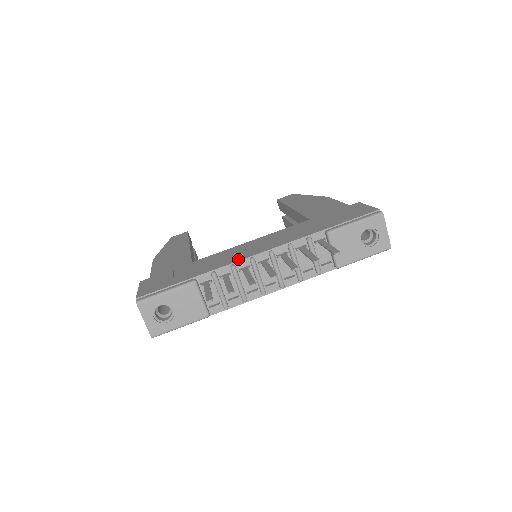
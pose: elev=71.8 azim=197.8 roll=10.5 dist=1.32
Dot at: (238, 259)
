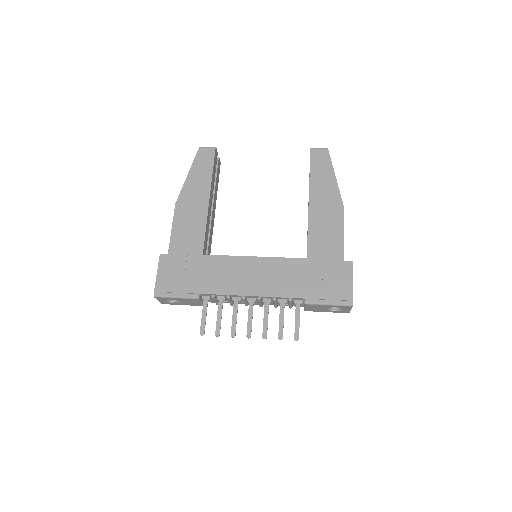
Dot at: (234, 292)
